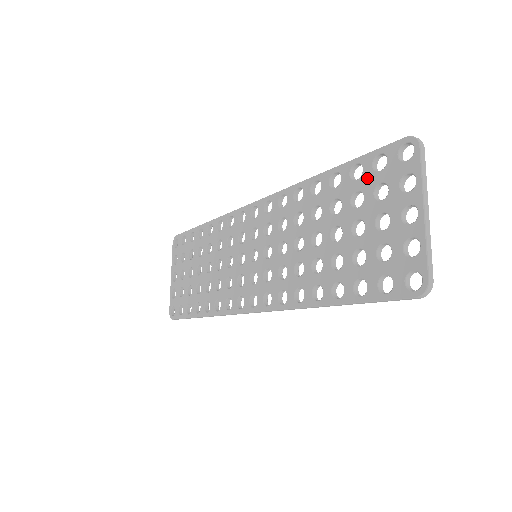
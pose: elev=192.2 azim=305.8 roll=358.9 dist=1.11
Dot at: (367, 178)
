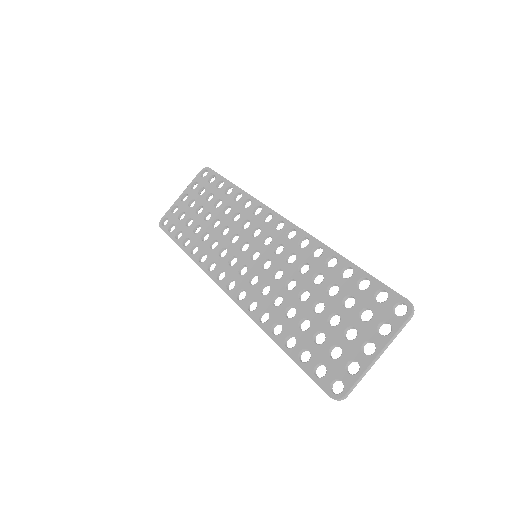
Dot at: (366, 296)
